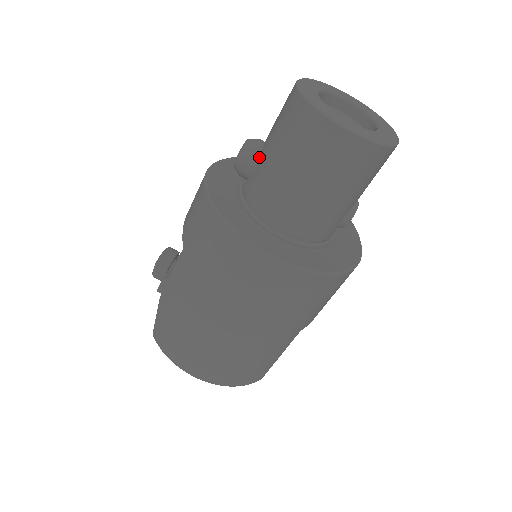
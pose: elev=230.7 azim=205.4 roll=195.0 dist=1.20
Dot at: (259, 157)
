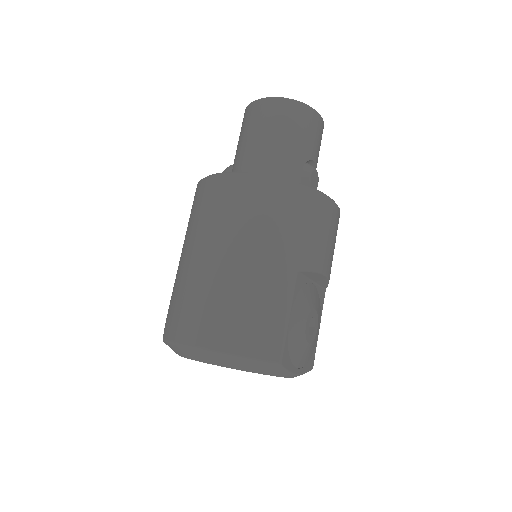
Dot at: occluded
